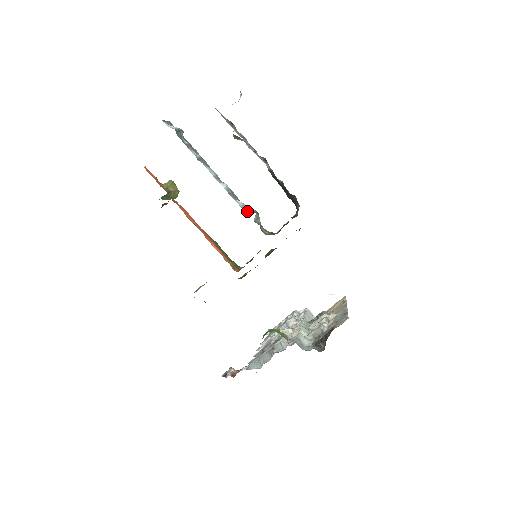
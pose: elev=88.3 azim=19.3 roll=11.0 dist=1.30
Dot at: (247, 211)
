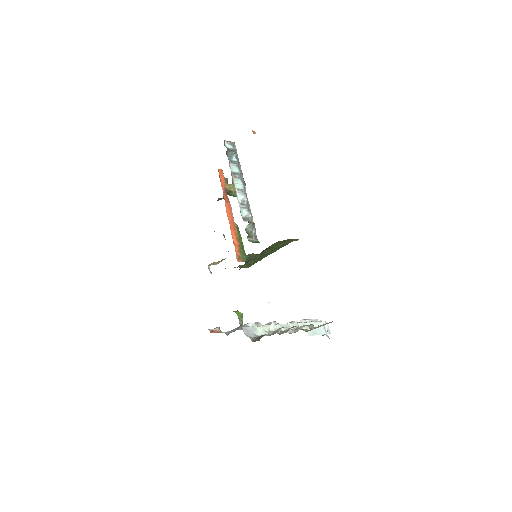
Dot at: (250, 220)
